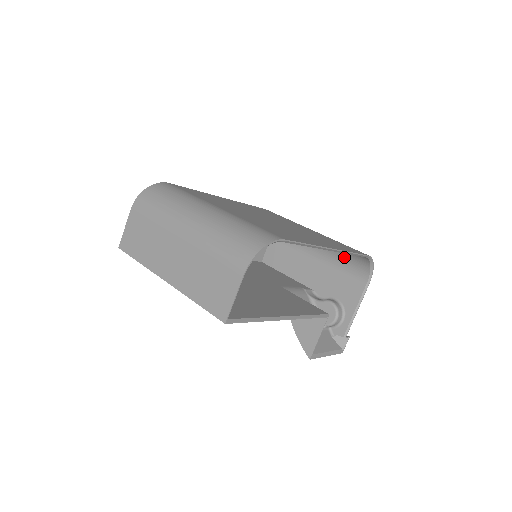
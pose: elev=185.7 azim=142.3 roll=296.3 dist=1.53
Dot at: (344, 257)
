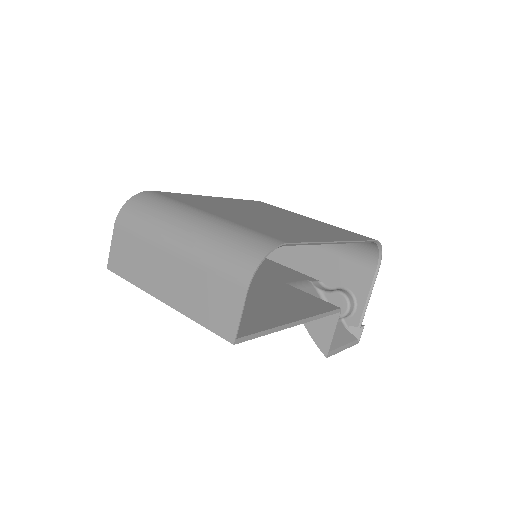
Dot at: (349, 243)
